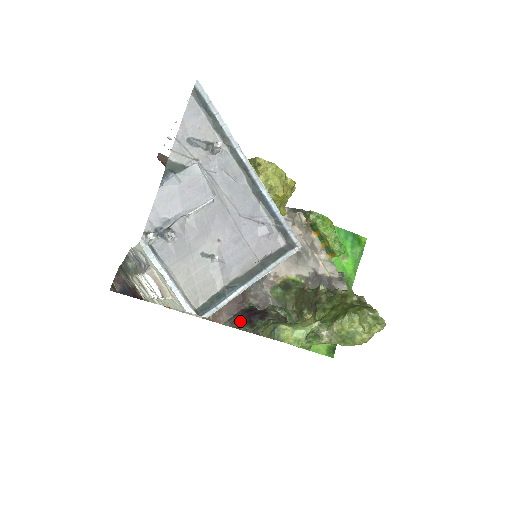
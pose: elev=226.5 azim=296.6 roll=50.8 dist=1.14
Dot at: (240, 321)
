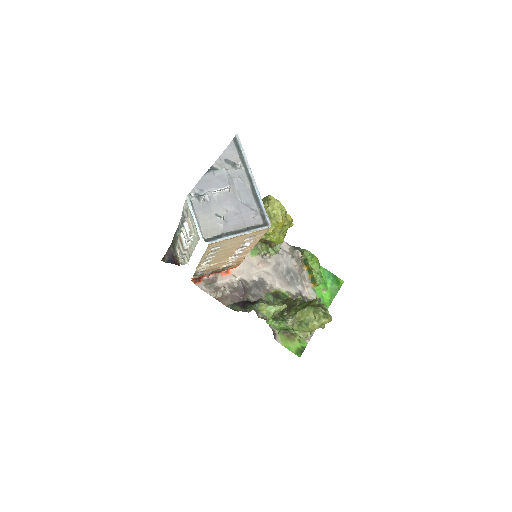
Dot at: (238, 306)
